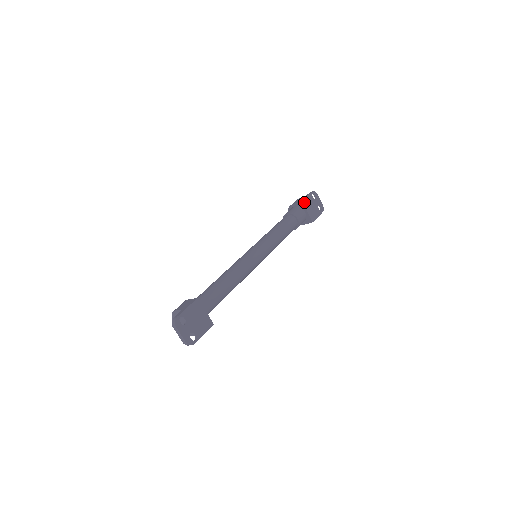
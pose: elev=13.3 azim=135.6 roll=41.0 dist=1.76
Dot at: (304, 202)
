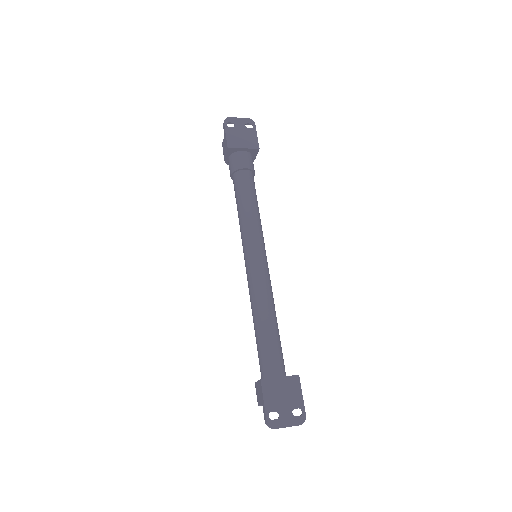
Dot at: (230, 145)
